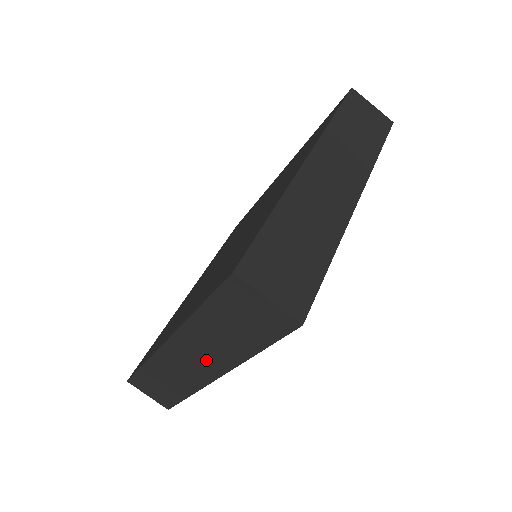
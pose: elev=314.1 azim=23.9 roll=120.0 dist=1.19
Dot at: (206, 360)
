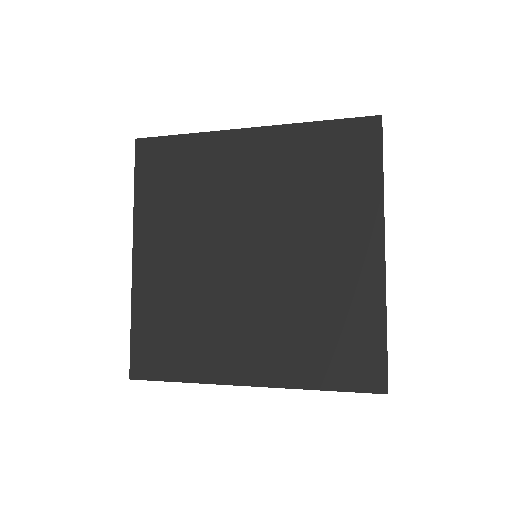
Dot at: occluded
